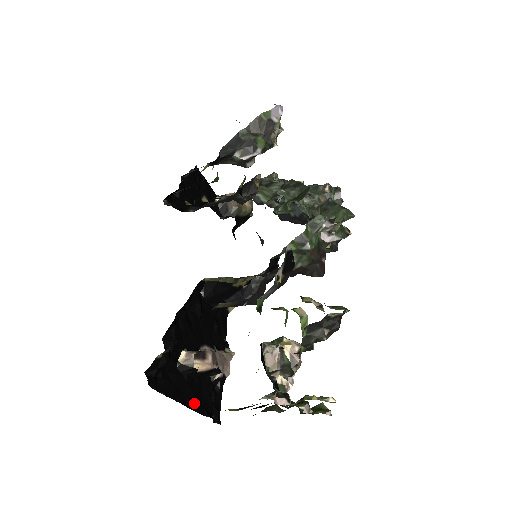
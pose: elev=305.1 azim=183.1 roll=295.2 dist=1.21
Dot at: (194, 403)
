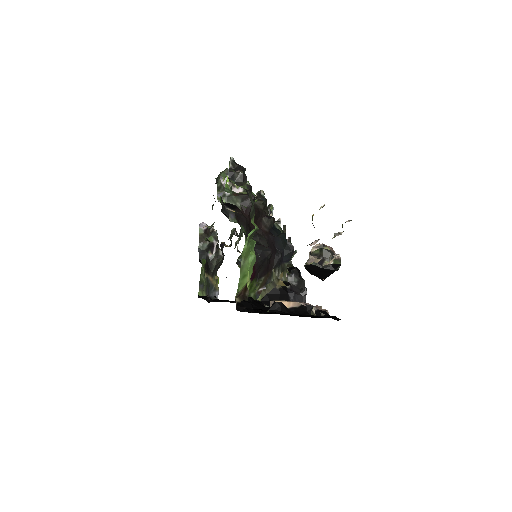
Dot at: occluded
